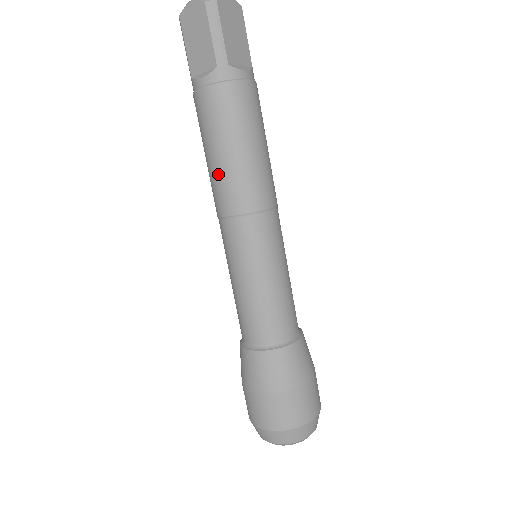
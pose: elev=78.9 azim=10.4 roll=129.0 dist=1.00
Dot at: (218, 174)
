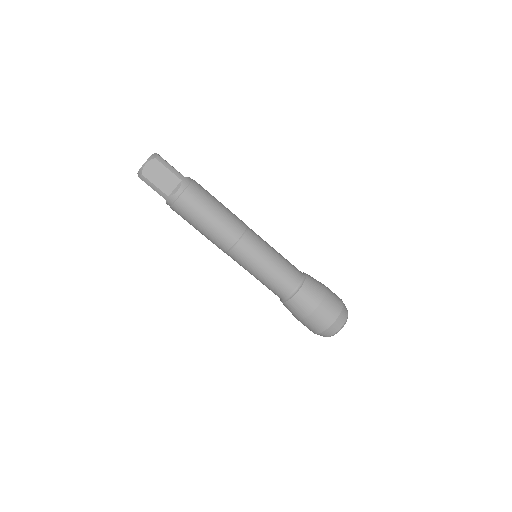
Dot at: (218, 226)
